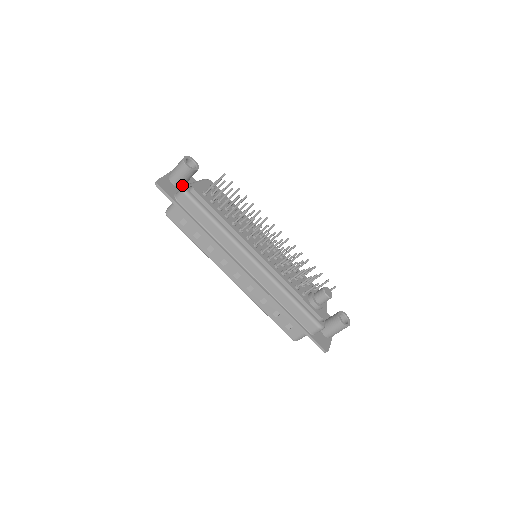
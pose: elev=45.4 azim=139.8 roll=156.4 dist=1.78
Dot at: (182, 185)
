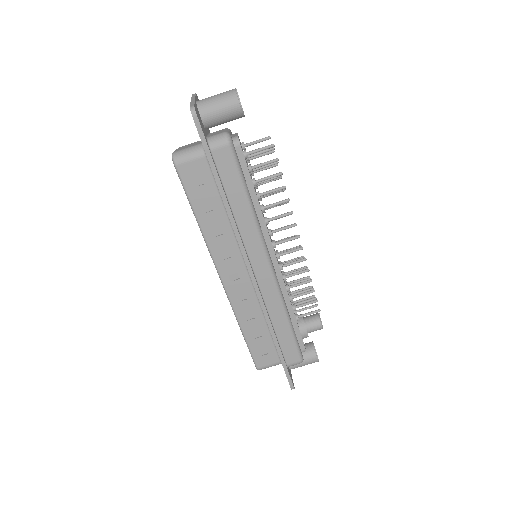
Dot at: (210, 127)
